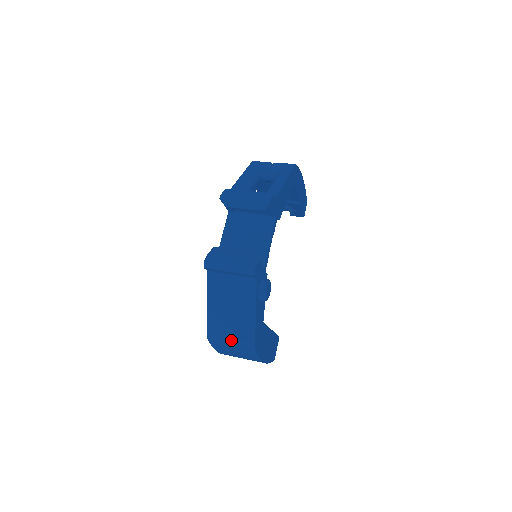
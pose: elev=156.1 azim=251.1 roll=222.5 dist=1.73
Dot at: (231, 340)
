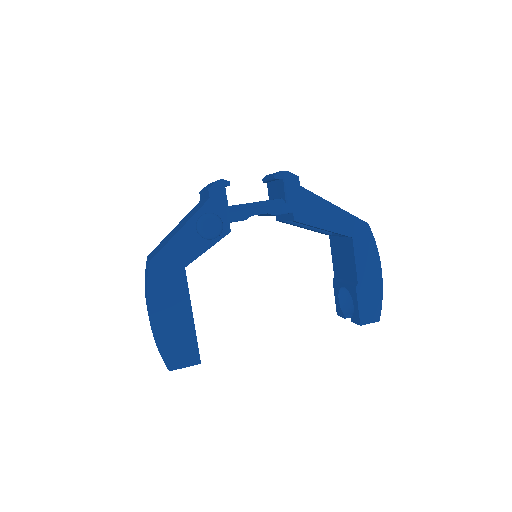
Dot at: occluded
